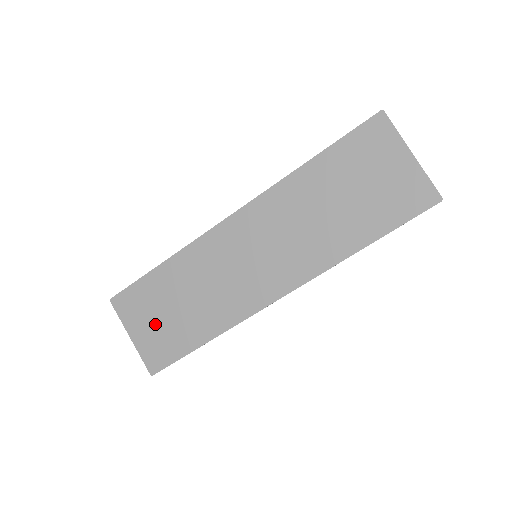
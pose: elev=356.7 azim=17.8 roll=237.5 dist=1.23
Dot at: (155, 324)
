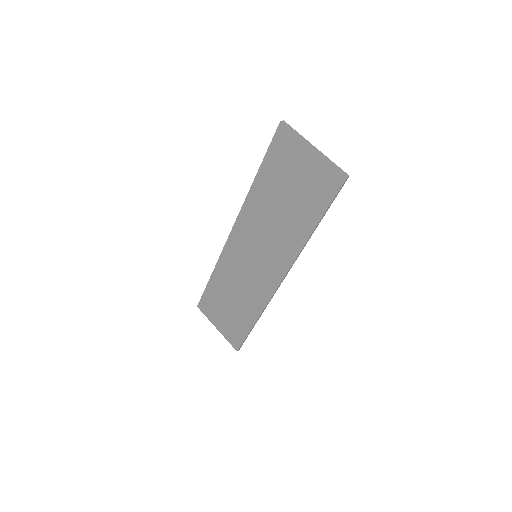
Dot at: (225, 317)
